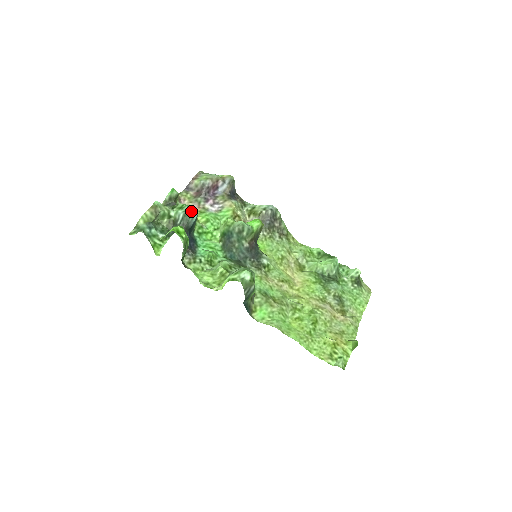
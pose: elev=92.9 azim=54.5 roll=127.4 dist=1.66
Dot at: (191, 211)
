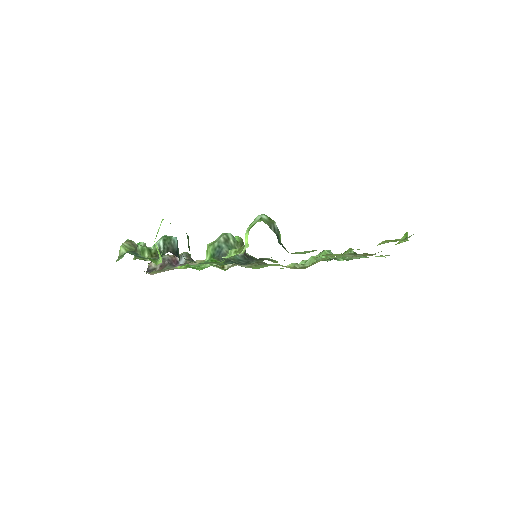
Dot at: (169, 236)
